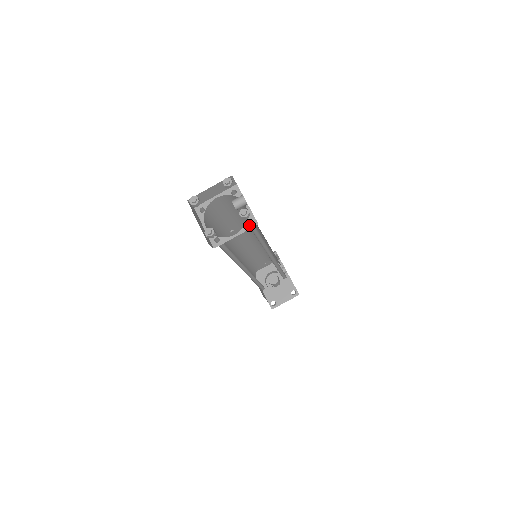
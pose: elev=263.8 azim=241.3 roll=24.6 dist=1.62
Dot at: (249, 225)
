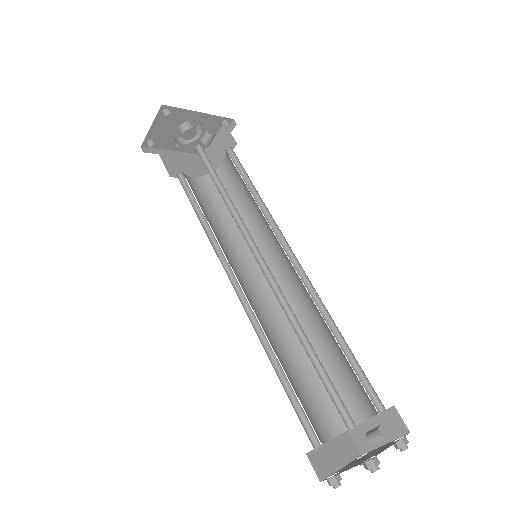
Dot at: (383, 412)
